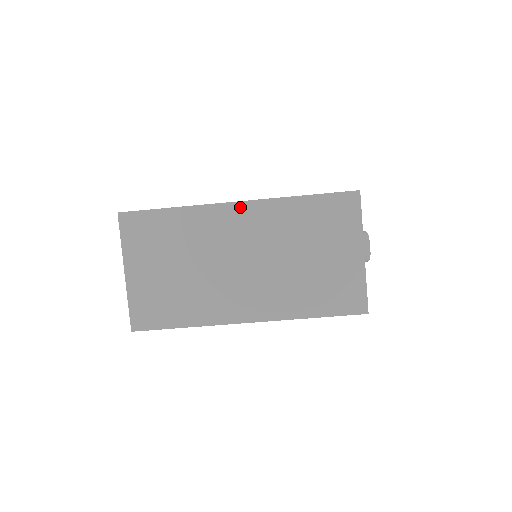
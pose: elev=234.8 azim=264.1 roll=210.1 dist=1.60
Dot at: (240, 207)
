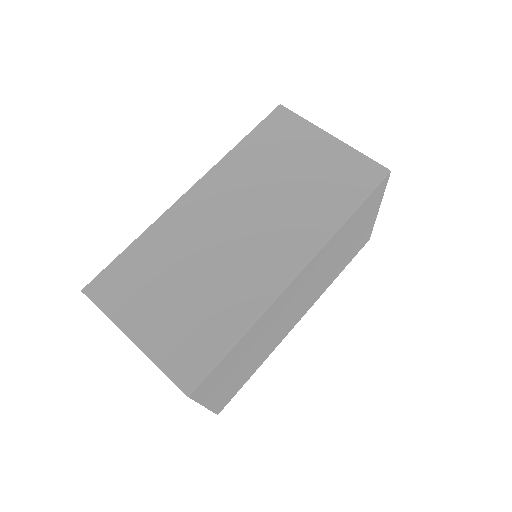
Dot at: (195, 191)
